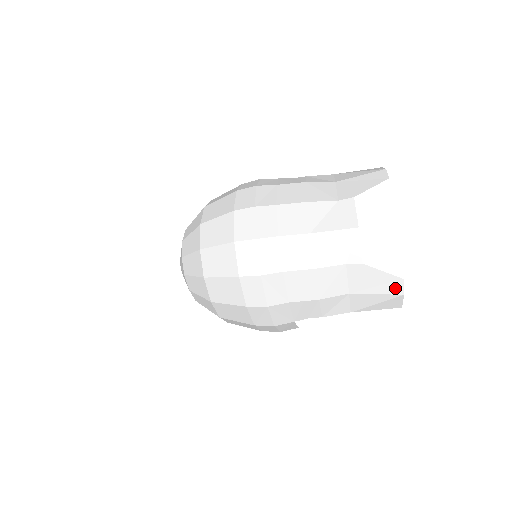
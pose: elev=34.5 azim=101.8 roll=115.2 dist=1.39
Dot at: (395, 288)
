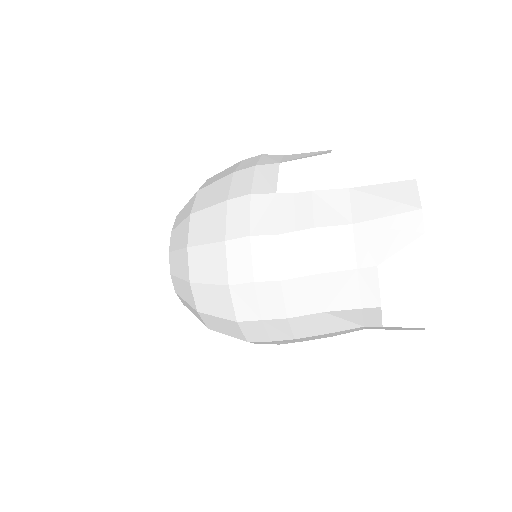
Dot at: (415, 329)
